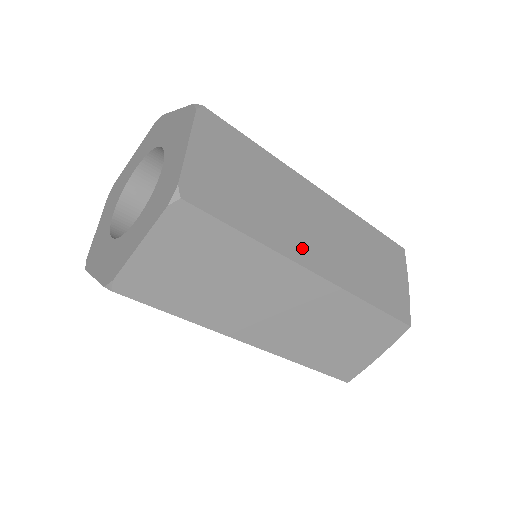
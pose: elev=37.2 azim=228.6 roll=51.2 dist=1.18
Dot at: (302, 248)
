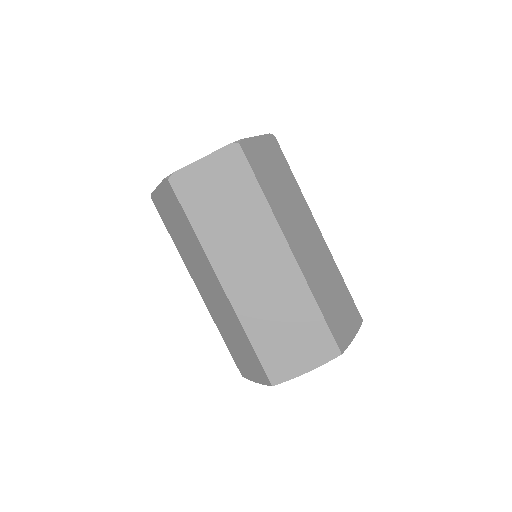
Dot at: occluded
